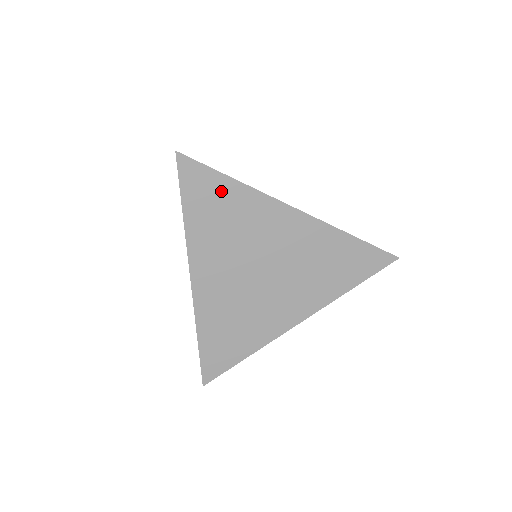
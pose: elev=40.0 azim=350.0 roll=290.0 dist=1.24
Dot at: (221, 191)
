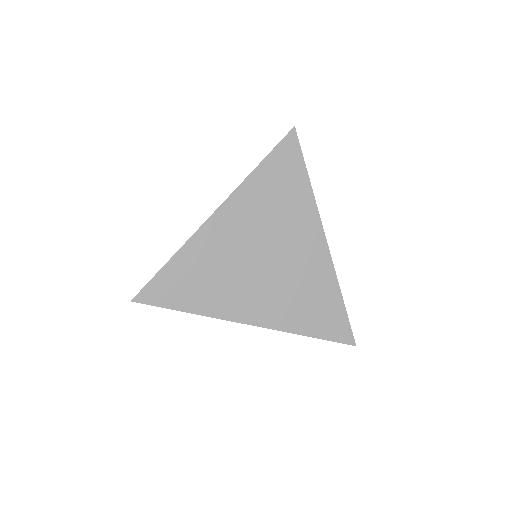
Dot at: (295, 178)
